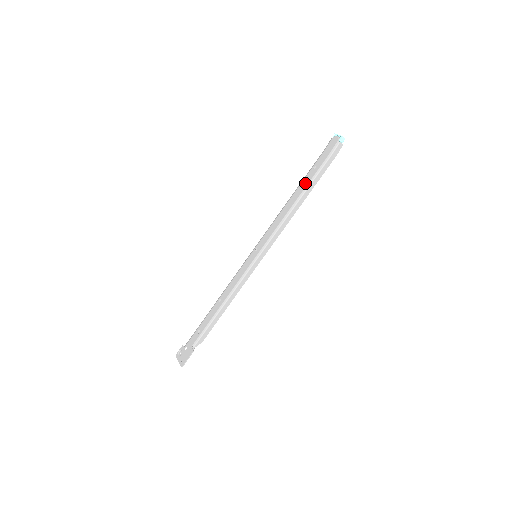
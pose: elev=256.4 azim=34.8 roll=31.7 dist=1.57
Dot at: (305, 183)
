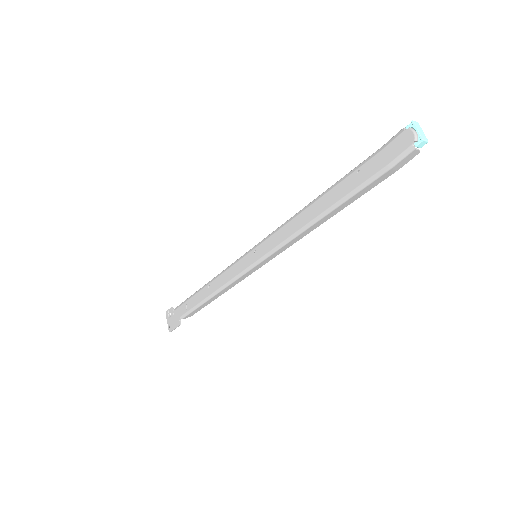
Dot at: (337, 194)
